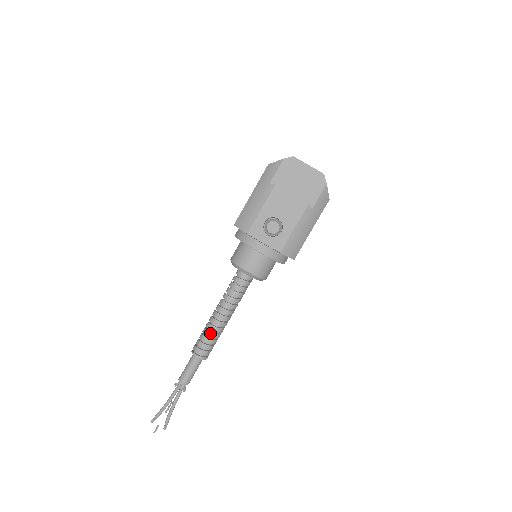
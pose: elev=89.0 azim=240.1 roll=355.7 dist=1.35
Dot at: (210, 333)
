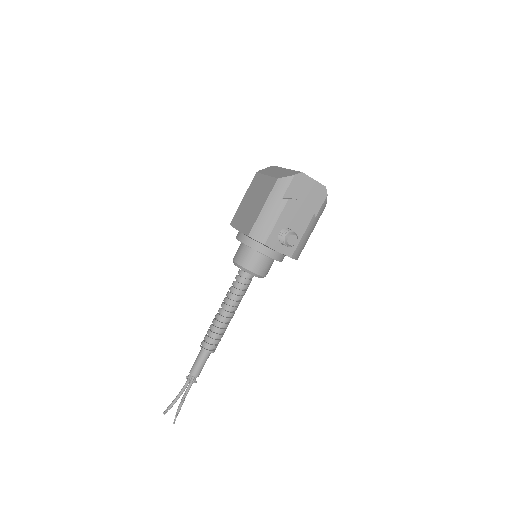
Dot at: (220, 330)
